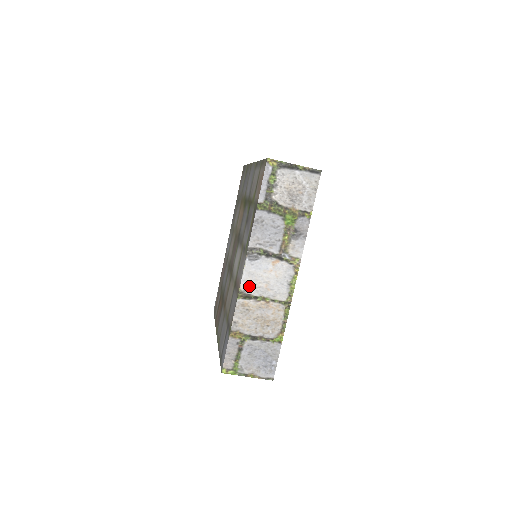
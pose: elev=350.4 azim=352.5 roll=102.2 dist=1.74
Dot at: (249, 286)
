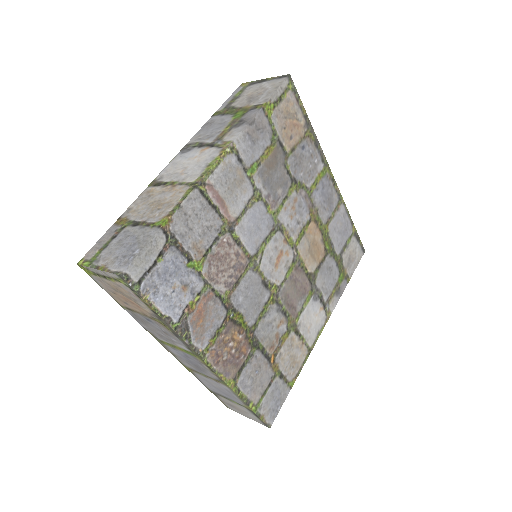
Dot at: (166, 174)
